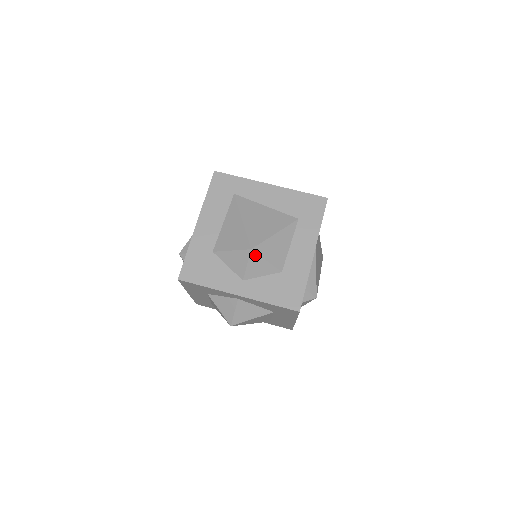
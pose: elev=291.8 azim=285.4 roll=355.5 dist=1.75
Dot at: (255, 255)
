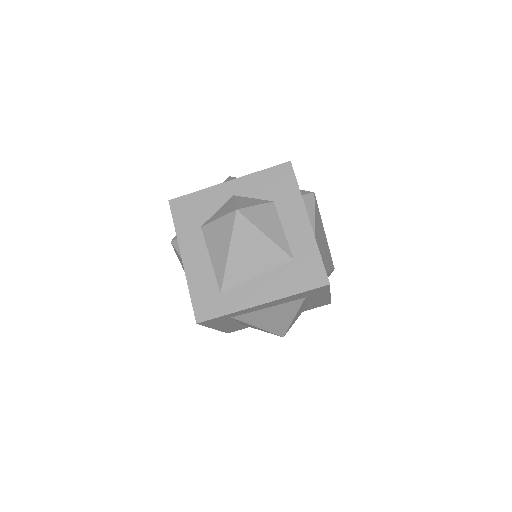
Dot at: occluded
